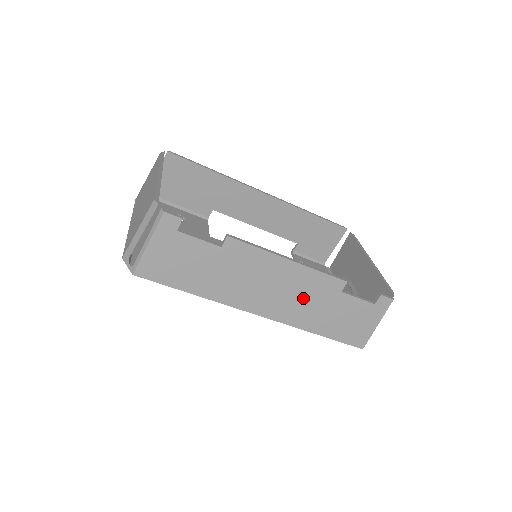
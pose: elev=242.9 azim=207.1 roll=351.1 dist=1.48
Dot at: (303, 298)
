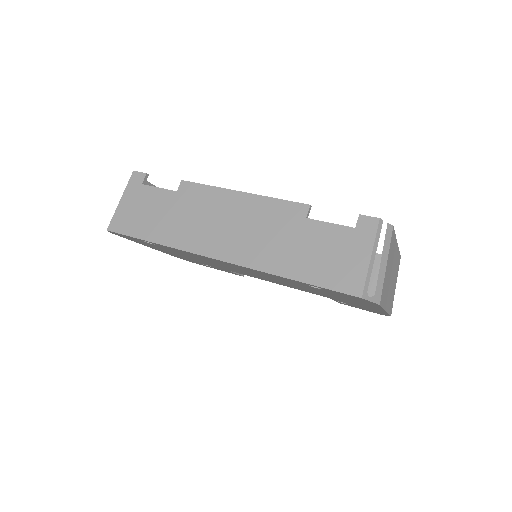
Dot at: (263, 232)
